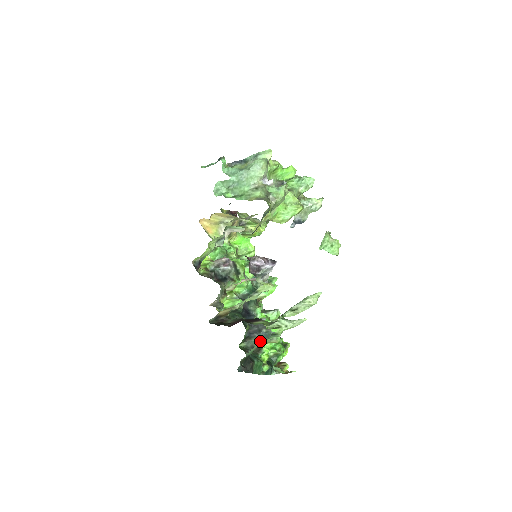
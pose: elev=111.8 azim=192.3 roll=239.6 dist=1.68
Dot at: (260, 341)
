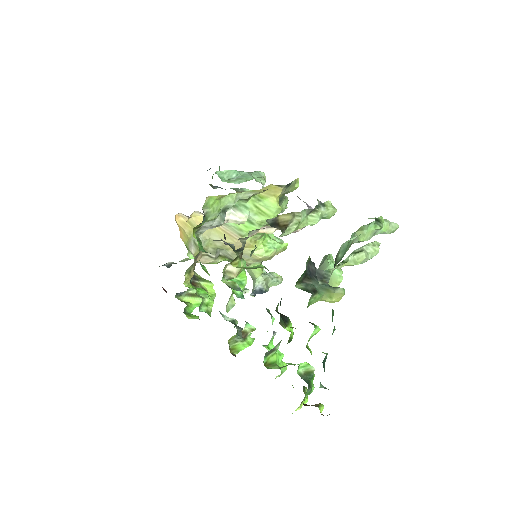
Dot at: (356, 234)
